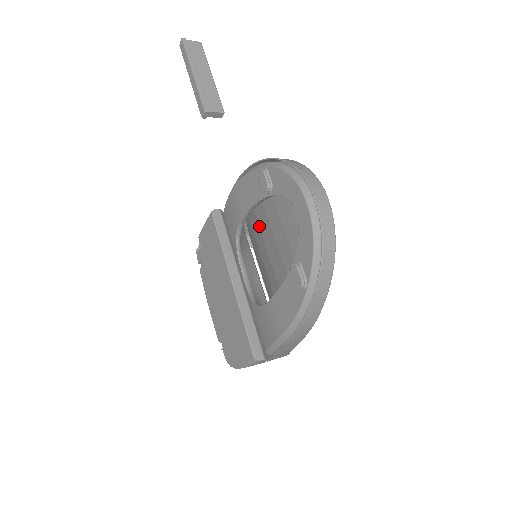
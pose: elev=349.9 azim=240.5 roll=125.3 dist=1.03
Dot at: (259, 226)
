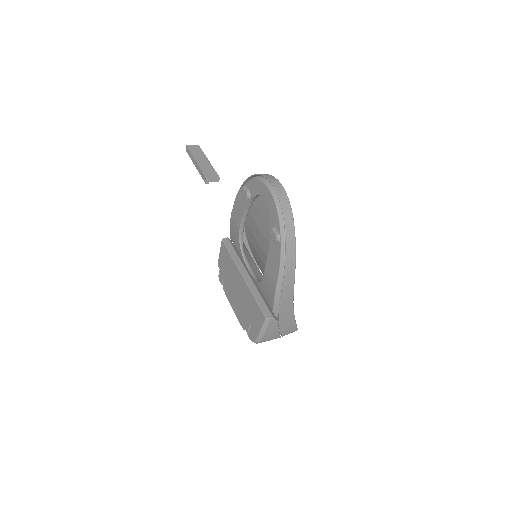
Dot at: (254, 236)
